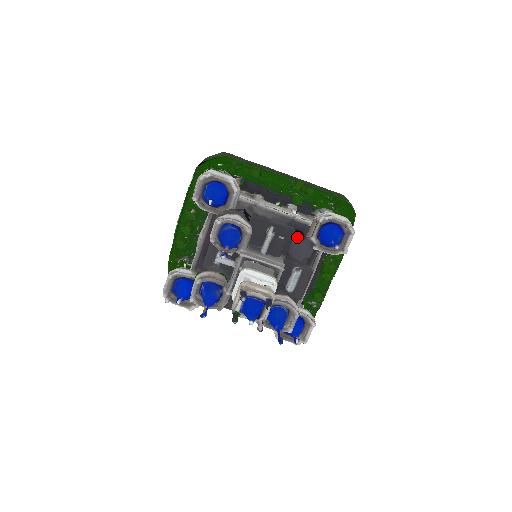
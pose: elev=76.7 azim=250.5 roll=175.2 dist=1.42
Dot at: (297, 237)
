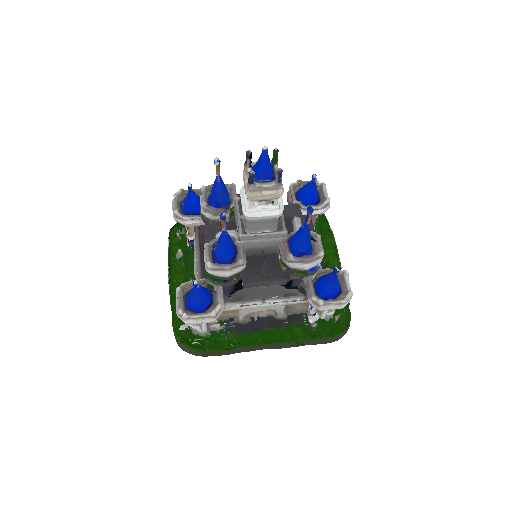
Dot at: occluded
